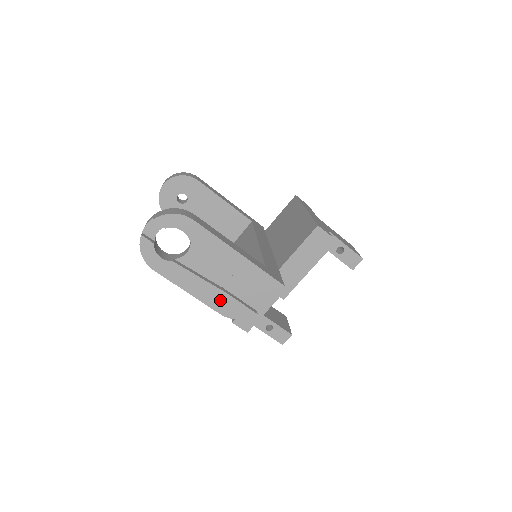
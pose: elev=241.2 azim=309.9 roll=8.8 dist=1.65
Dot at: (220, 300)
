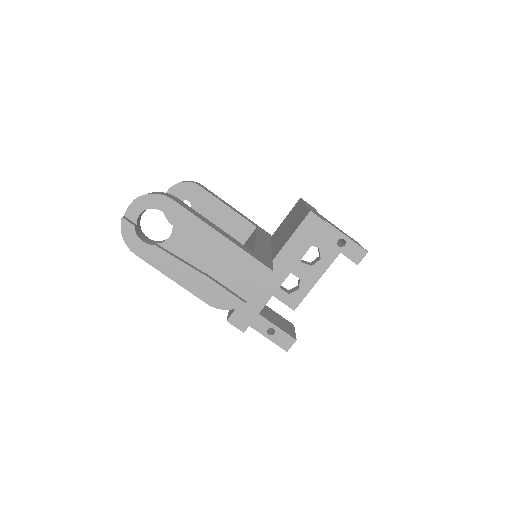
Dot at: (205, 287)
